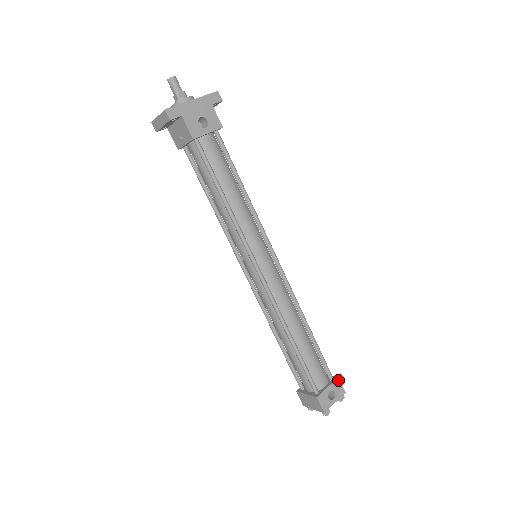
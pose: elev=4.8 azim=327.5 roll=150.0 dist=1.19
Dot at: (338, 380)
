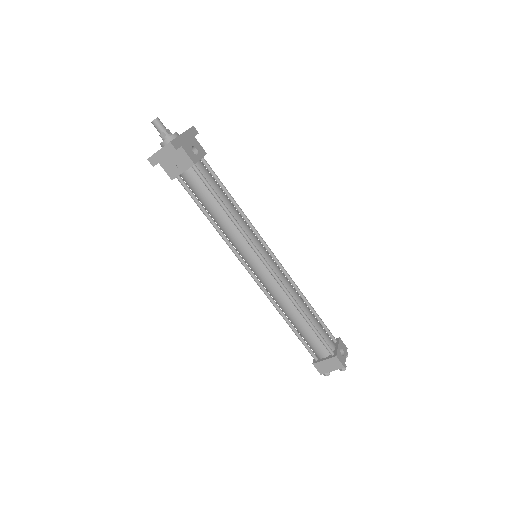
Dot at: (340, 340)
